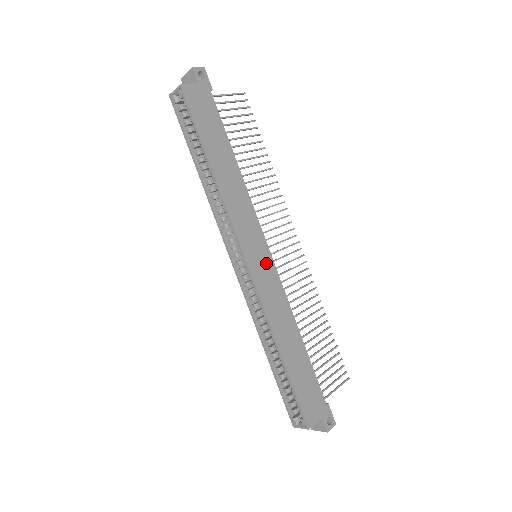
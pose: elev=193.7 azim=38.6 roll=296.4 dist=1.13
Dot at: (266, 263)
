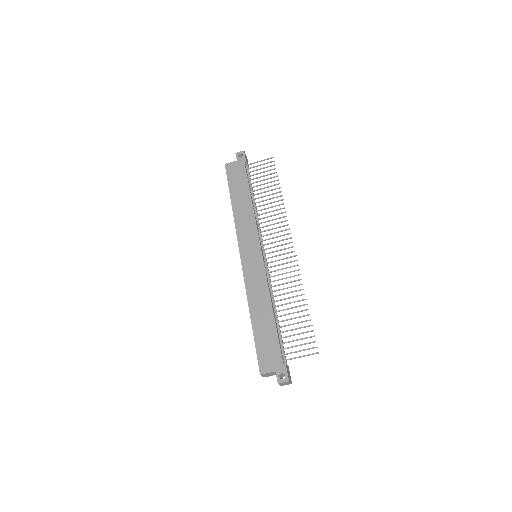
Dot at: (256, 259)
